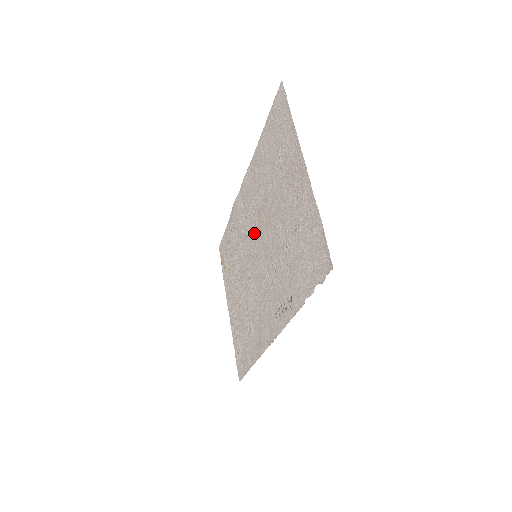
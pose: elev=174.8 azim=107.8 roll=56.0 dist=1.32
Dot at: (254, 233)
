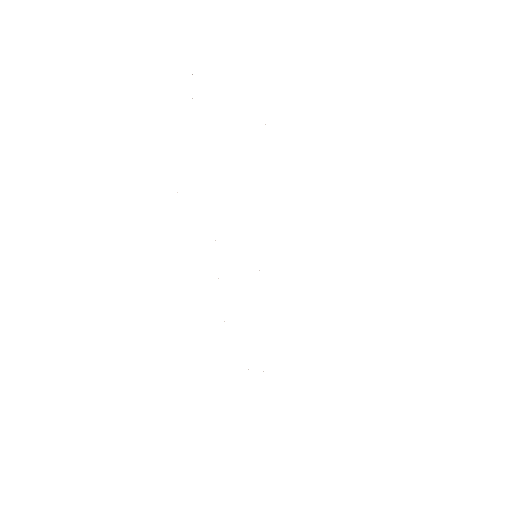
Dot at: occluded
